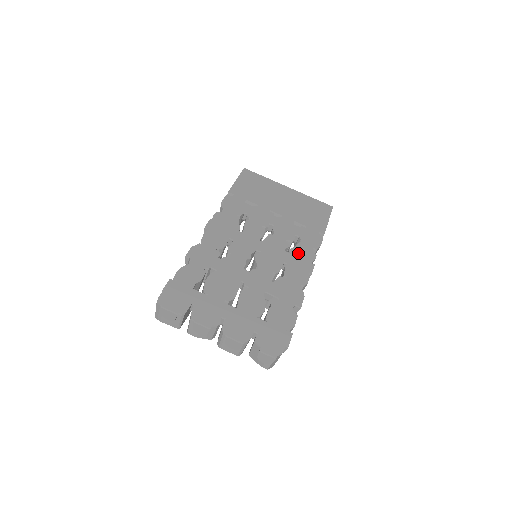
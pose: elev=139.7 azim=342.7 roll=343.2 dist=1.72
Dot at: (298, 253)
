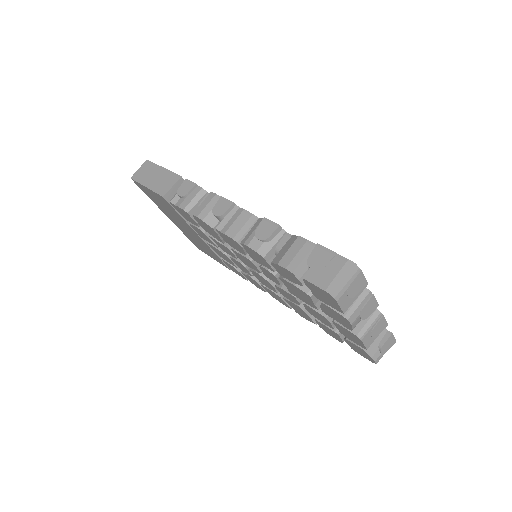
Dot at: occluded
